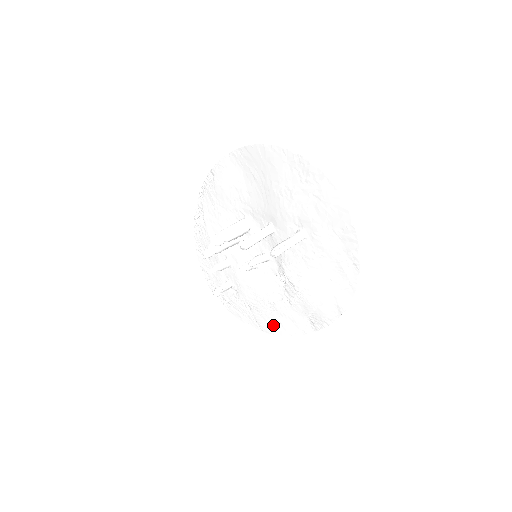
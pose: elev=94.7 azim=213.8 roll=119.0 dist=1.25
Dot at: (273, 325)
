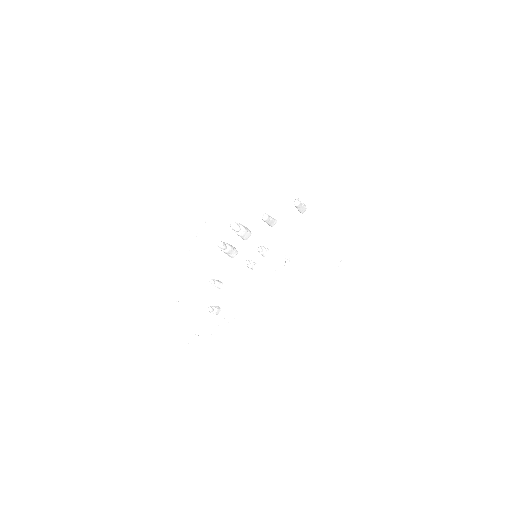
Dot at: (267, 330)
